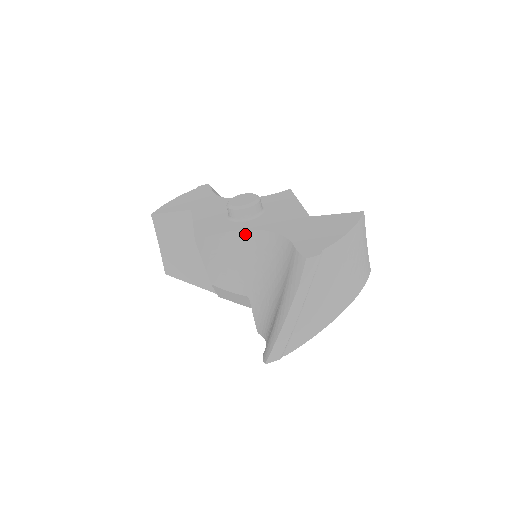
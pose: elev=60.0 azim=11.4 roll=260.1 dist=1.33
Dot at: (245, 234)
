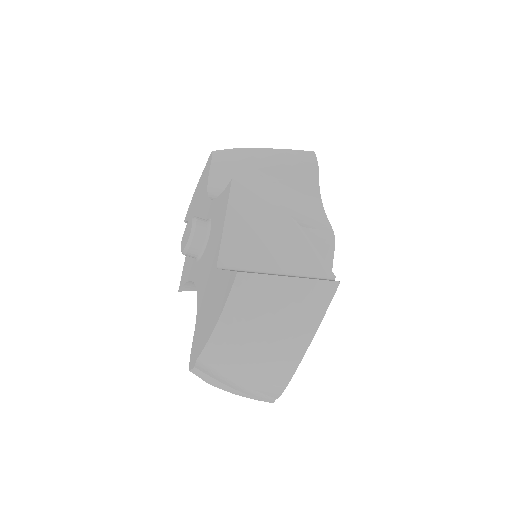
Dot at: occluded
